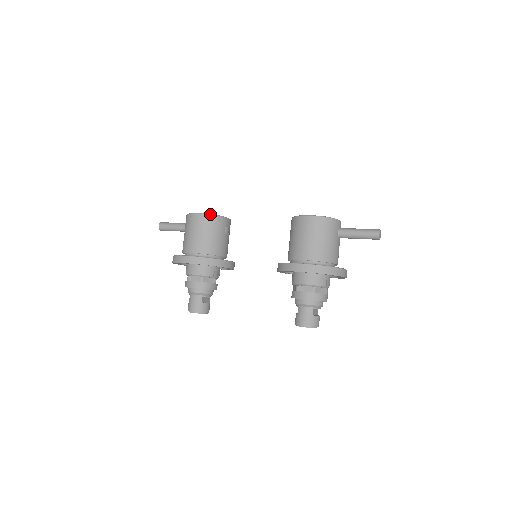
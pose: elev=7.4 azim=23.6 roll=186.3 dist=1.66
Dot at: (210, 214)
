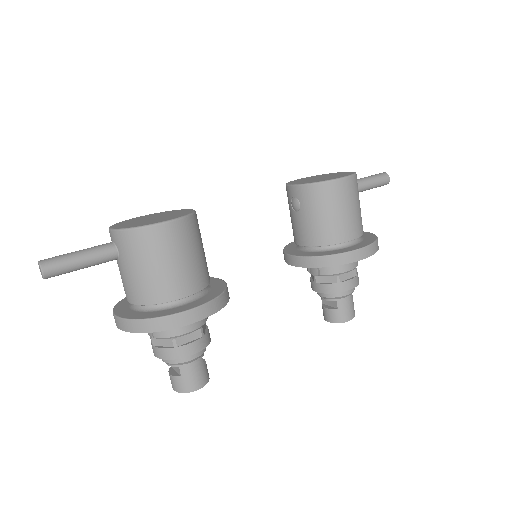
Dot at: (188, 215)
